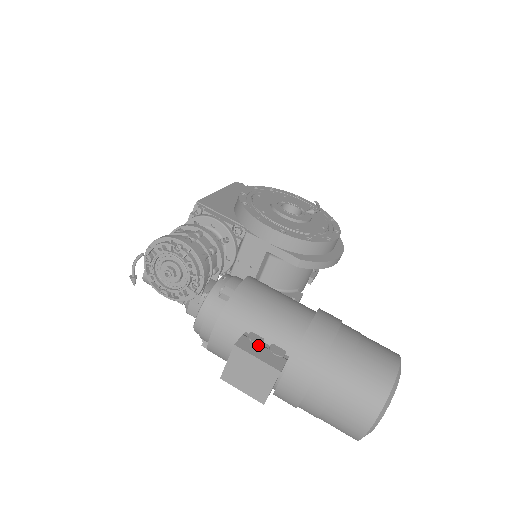
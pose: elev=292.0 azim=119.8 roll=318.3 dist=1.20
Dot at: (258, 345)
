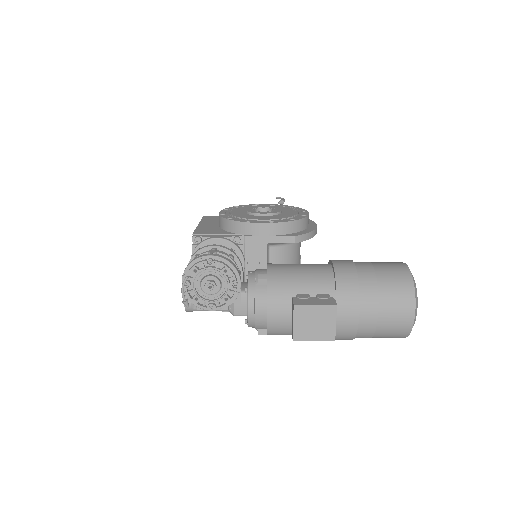
Dot at: (308, 299)
